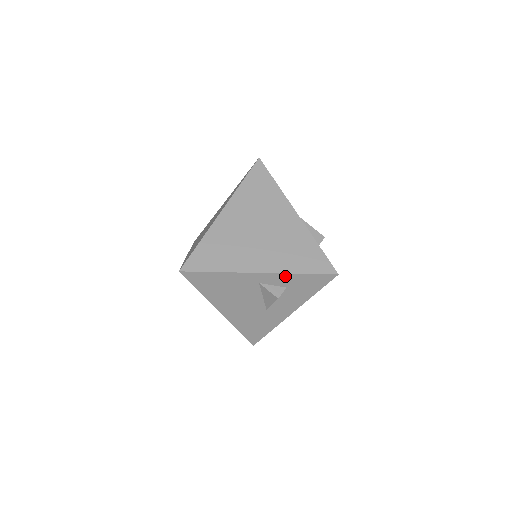
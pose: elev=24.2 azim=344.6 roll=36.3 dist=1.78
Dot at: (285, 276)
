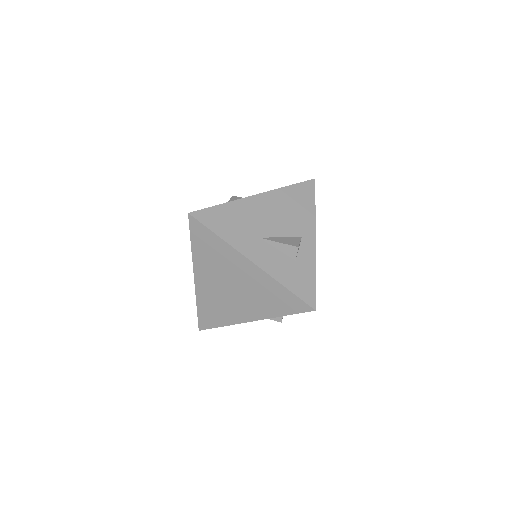
Dot at: (273, 317)
